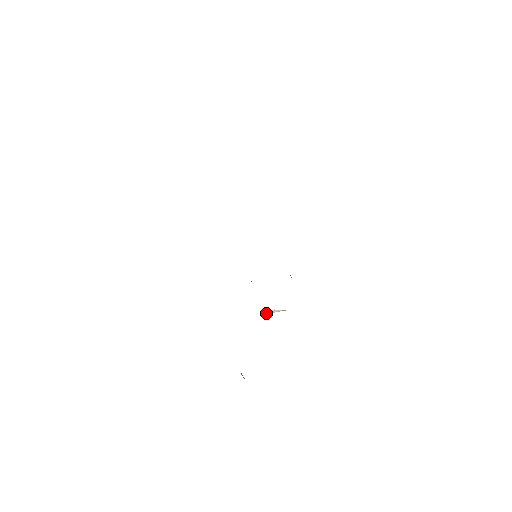
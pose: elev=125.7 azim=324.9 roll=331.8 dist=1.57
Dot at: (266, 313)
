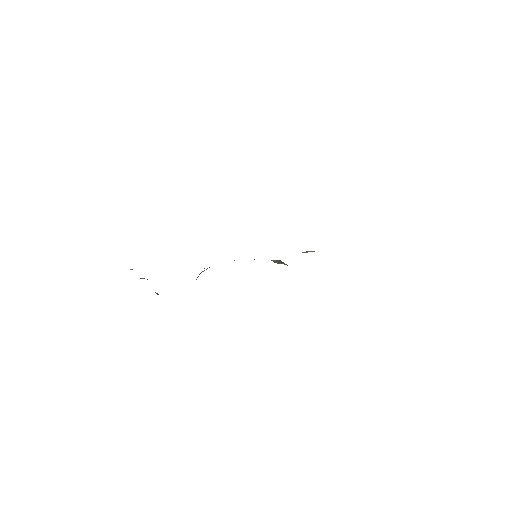
Dot at: occluded
